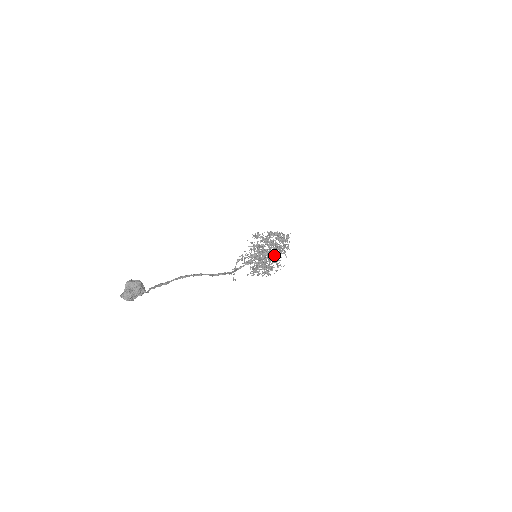
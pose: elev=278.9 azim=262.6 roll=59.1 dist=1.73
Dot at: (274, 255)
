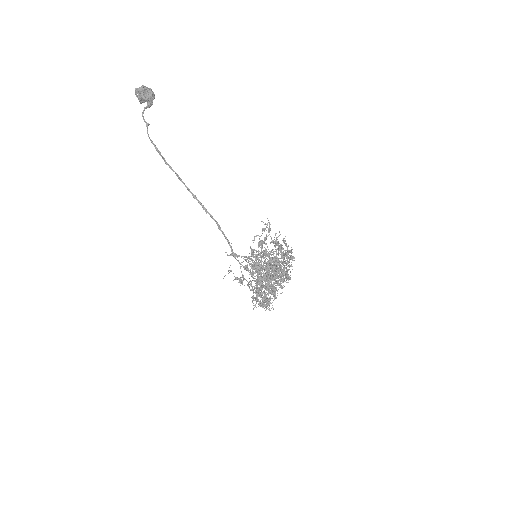
Dot at: (277, 263)
